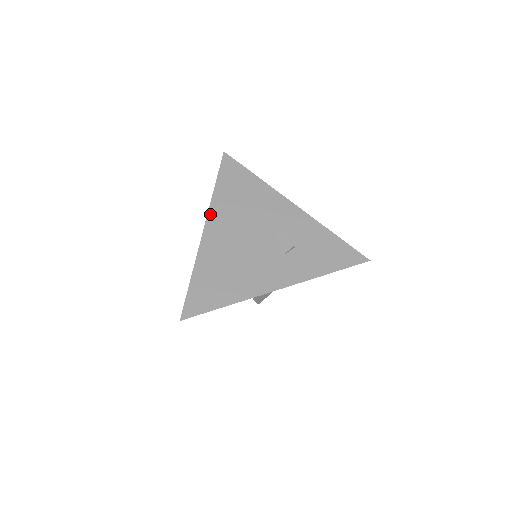
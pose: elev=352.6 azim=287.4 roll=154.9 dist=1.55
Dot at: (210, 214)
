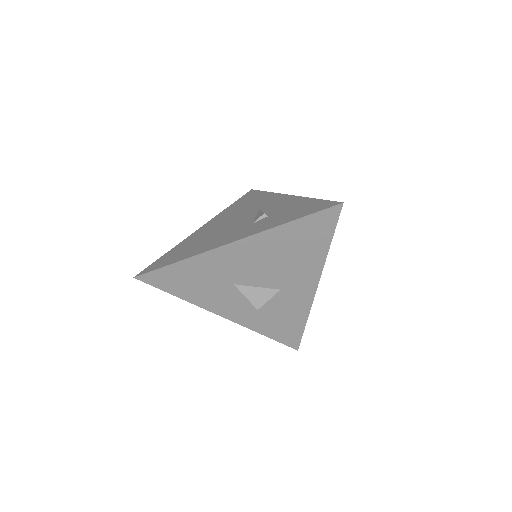
Dot at: (212, 219)
